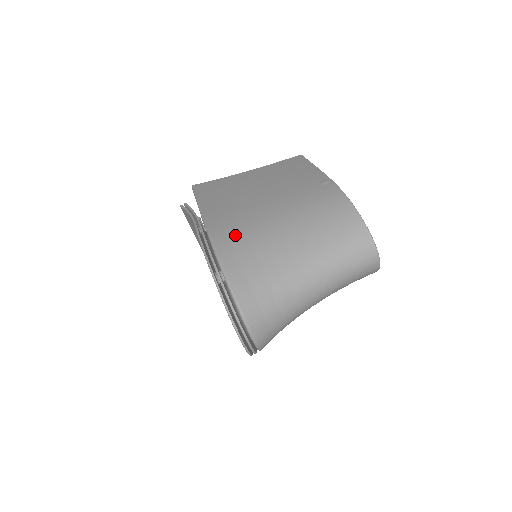
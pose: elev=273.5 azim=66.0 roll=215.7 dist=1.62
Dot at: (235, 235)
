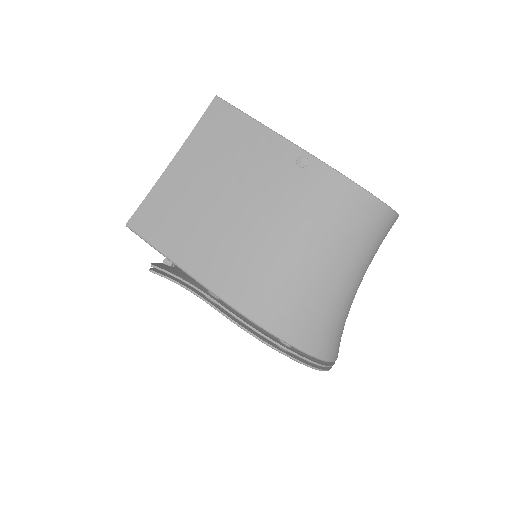
Dot at: (267, 296)
